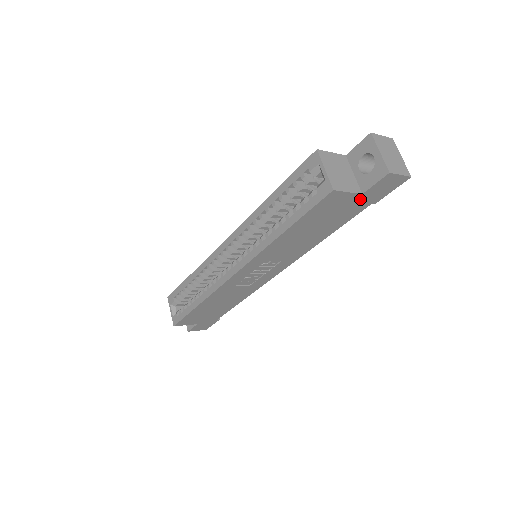
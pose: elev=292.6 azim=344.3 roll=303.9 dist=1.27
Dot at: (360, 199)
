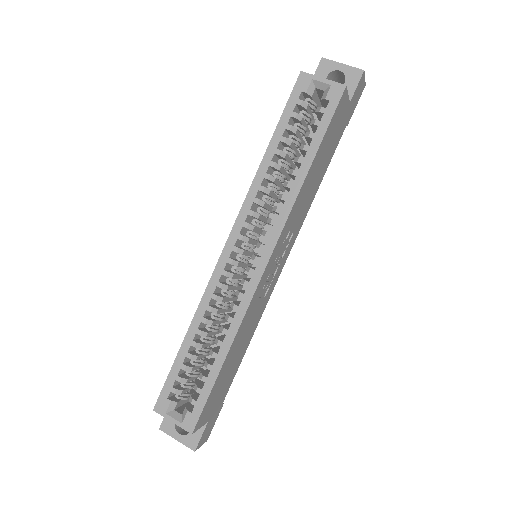
Dot at: (346, 113)
